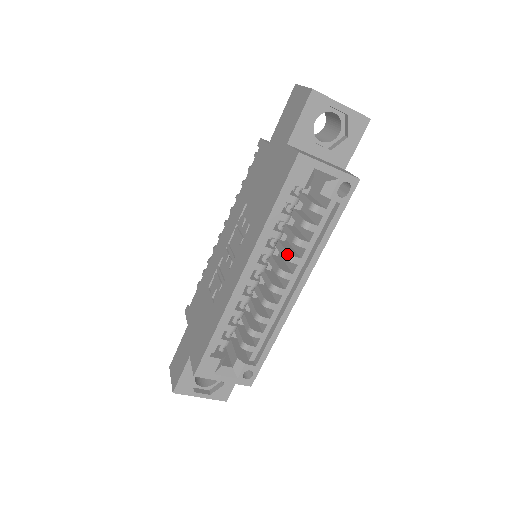
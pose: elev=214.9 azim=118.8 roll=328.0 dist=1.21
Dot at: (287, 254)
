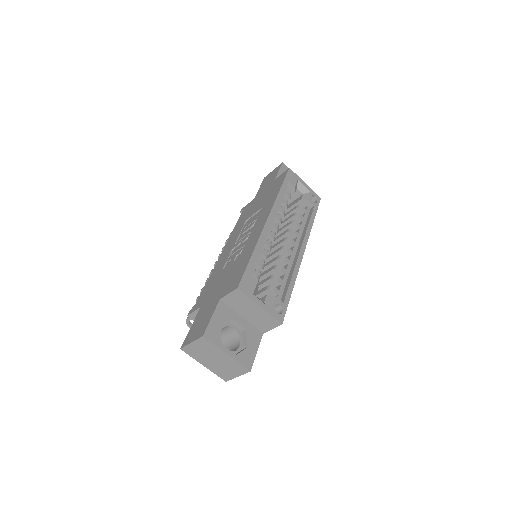
Dot at: (289, 229)
